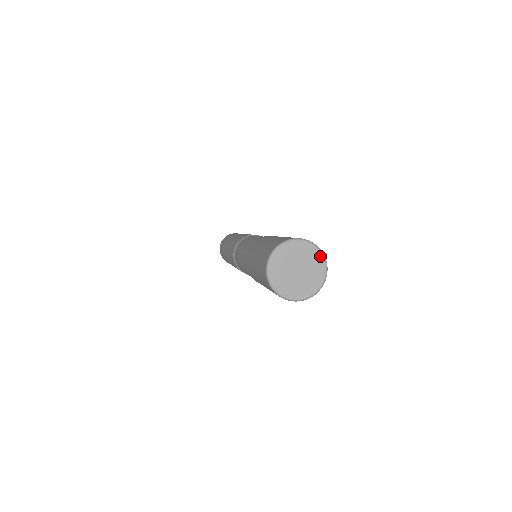
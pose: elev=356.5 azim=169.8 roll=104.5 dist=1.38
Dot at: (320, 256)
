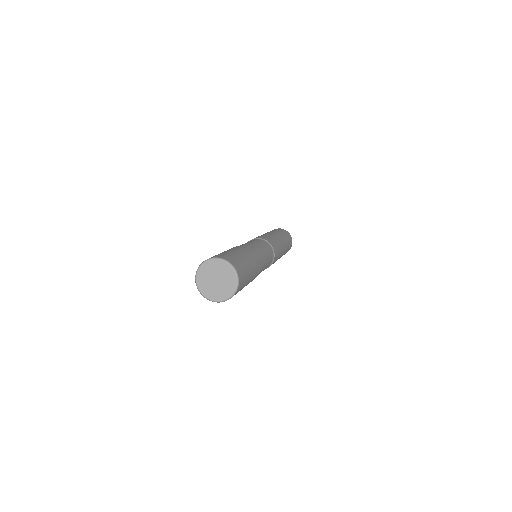
Dot at: (231, 270)
